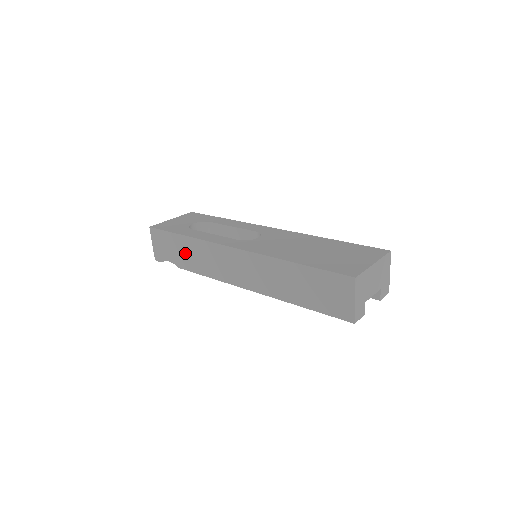
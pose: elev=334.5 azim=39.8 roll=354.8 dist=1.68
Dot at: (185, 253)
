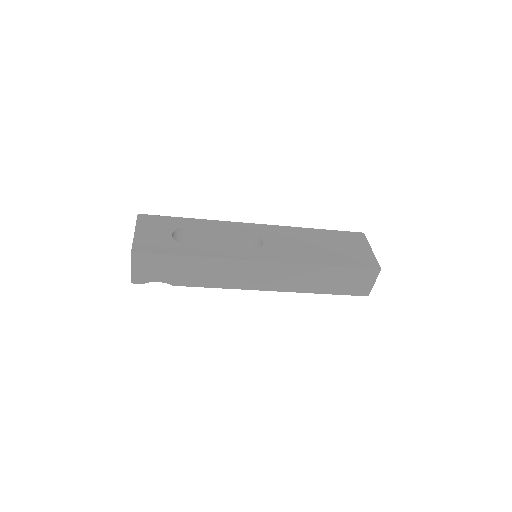
Dot at: (189, 272)
